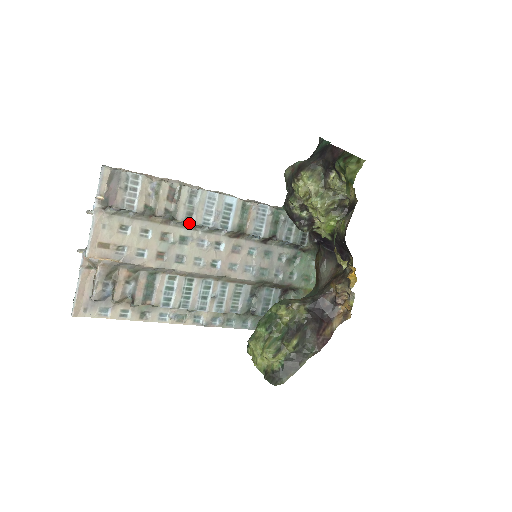
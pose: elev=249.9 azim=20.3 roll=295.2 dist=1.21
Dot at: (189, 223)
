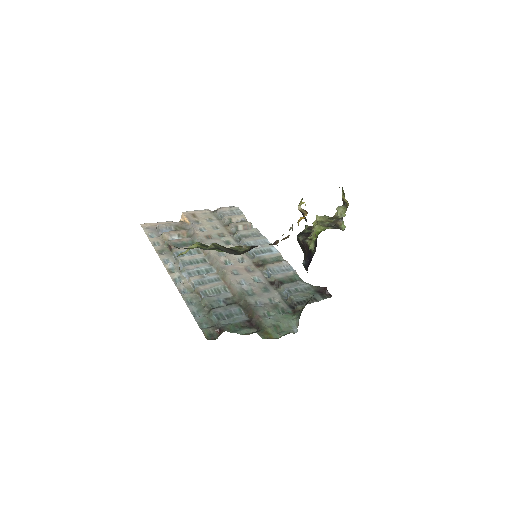
Dot at: (240, 241)
